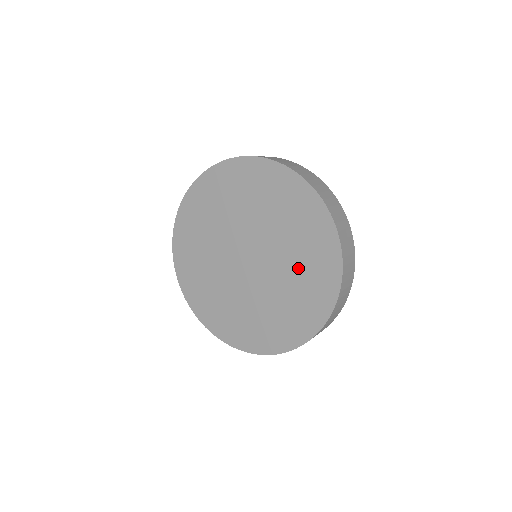
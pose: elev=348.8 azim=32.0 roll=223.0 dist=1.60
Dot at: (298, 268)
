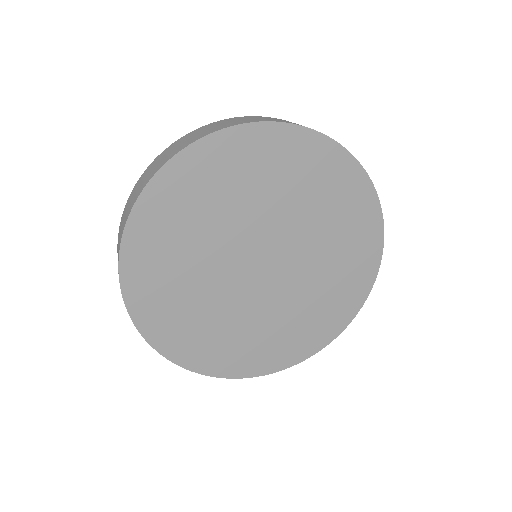
Dot at: (315, 299)
